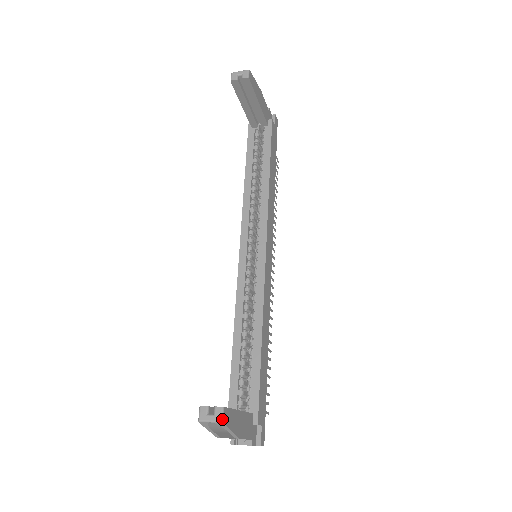
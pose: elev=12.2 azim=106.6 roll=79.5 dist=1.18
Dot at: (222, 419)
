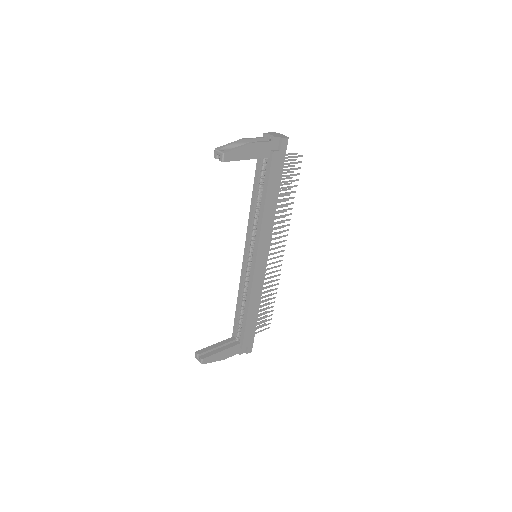
Dot at: (202, 363)
